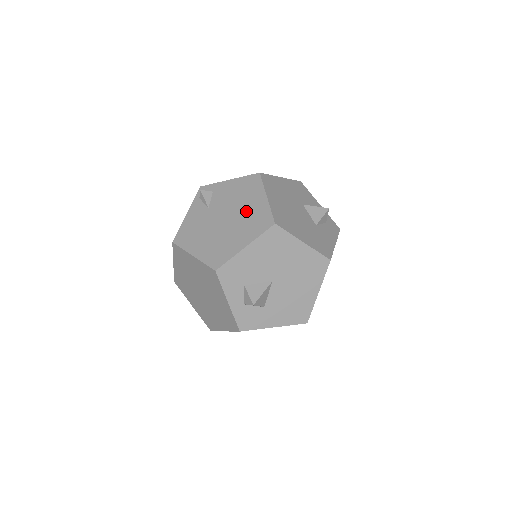
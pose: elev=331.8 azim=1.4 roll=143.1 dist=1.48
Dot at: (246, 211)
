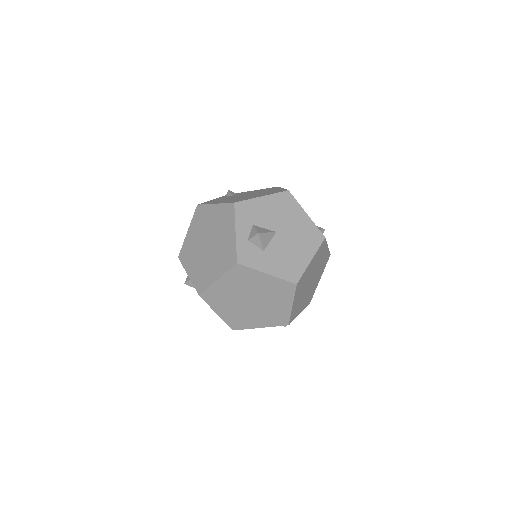
Dot at: (265, 192)
